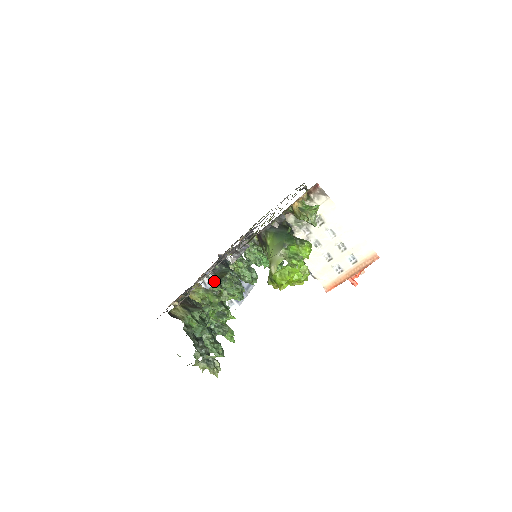
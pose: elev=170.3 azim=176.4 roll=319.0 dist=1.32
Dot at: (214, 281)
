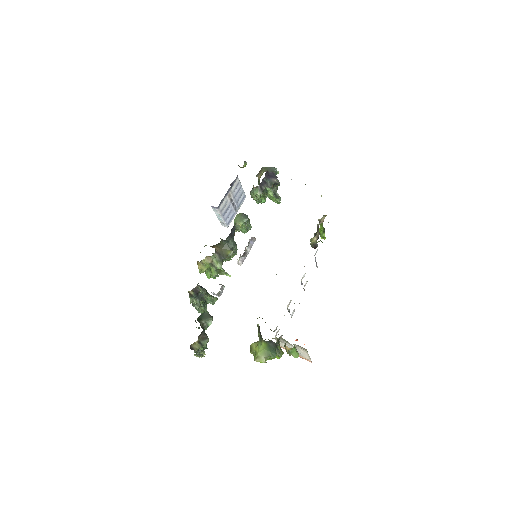
Dot at: (221, 294)
